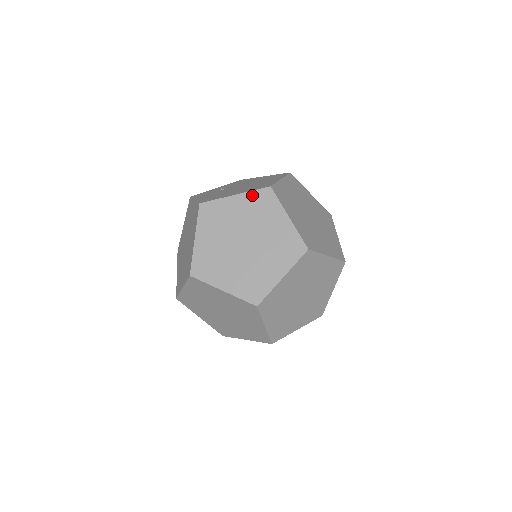
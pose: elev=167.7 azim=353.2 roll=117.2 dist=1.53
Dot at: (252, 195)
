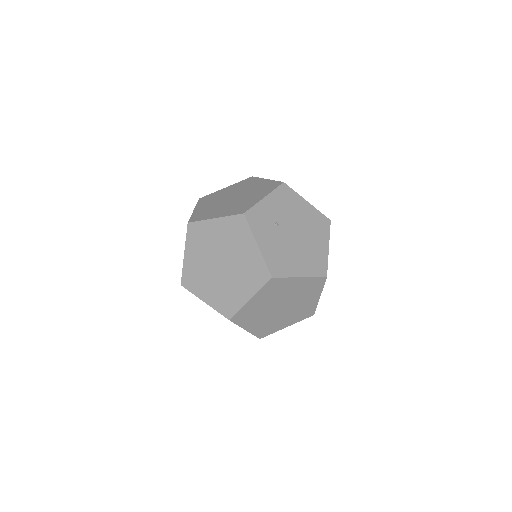
Dot at: (311, 280)
